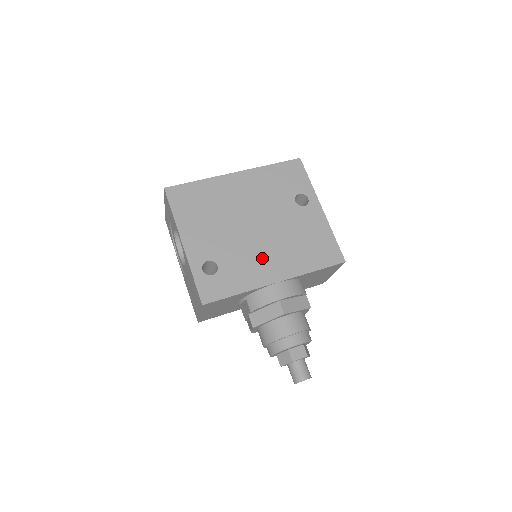
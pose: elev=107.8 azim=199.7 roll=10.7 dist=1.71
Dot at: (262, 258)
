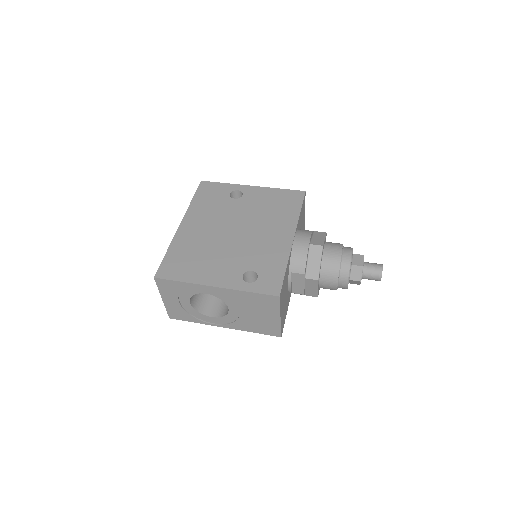
Dot at: (266, 239)
